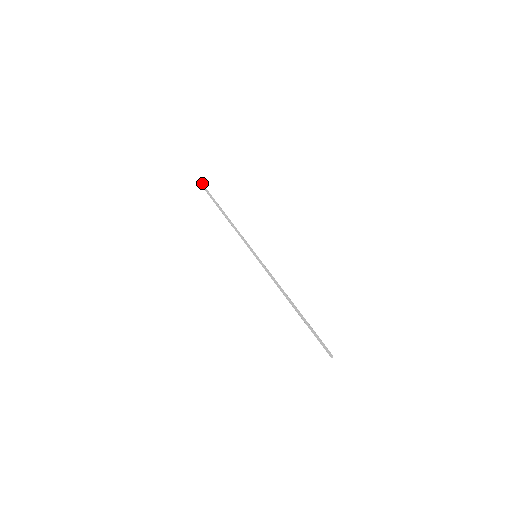
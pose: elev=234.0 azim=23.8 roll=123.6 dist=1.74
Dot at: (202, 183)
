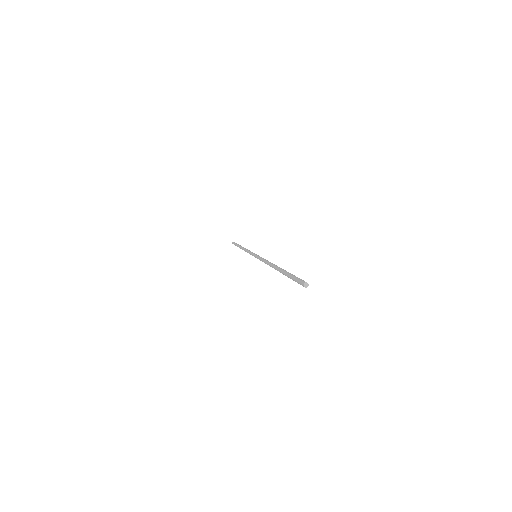
Dot at: occluded
